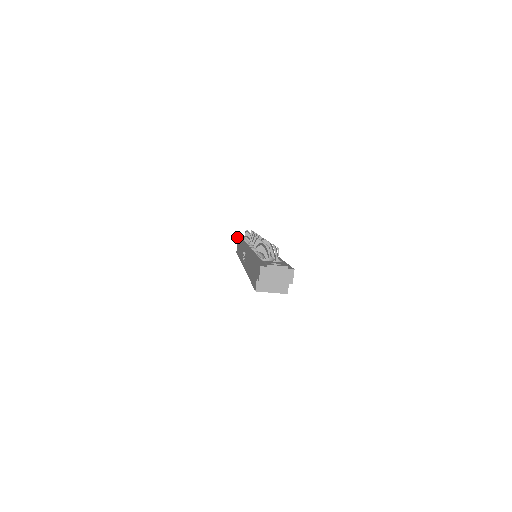
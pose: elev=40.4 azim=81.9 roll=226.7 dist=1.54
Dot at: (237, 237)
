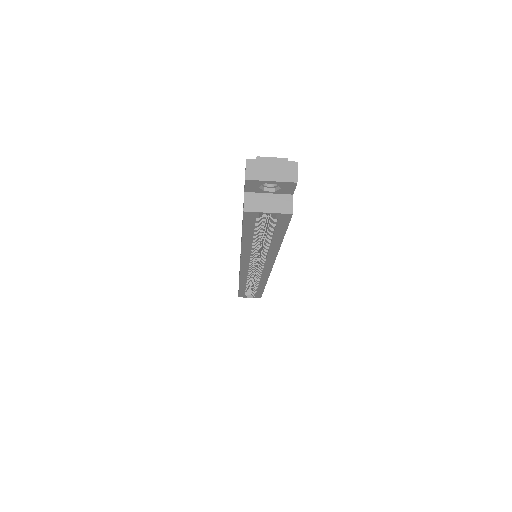
Dot at: occluded
